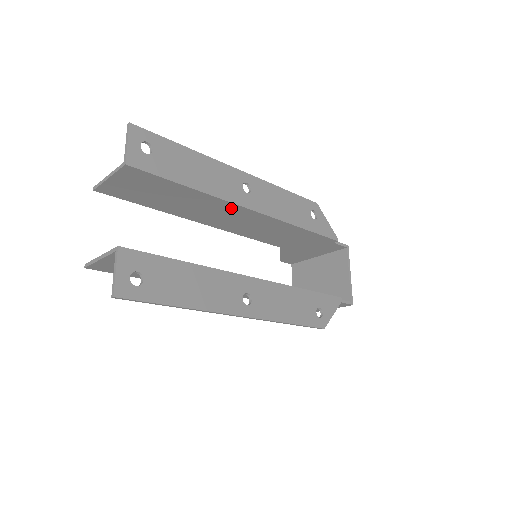
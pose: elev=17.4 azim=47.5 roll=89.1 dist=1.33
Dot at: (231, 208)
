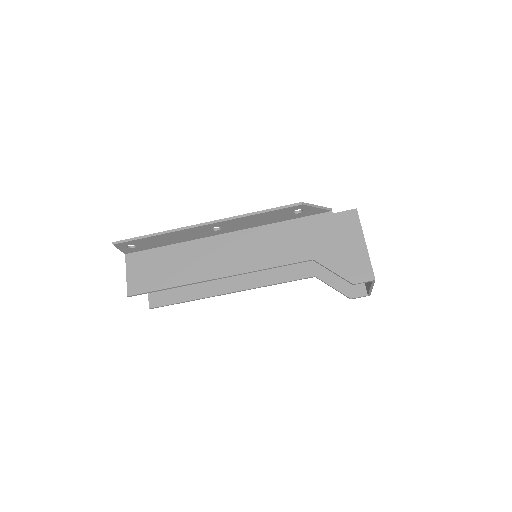
Dot at: occluded
